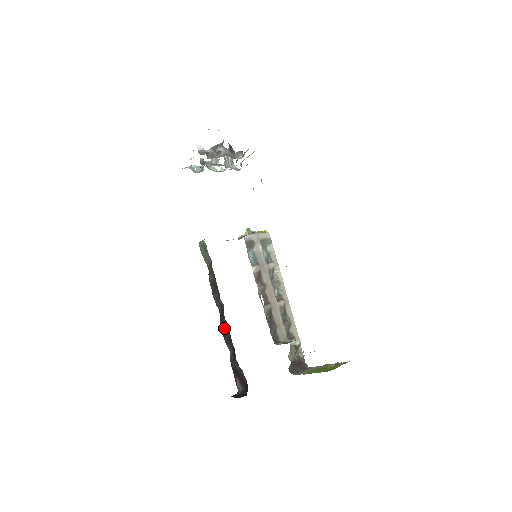
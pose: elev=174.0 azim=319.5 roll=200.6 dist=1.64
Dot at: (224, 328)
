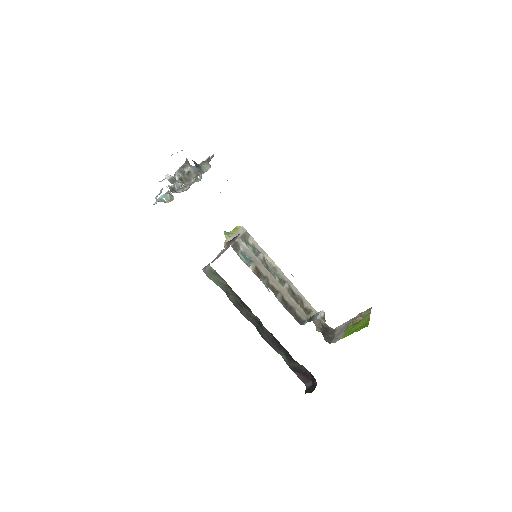
Dot at: (267, 338)
